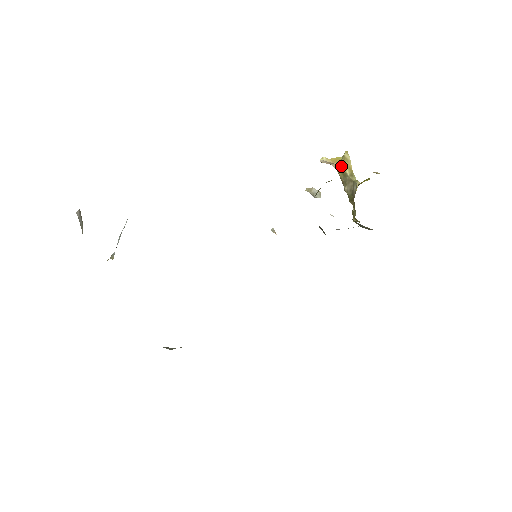
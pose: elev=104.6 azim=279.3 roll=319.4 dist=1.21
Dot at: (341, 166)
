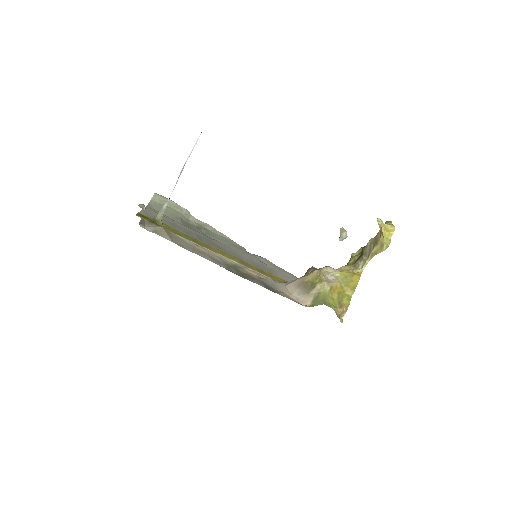
Dot at: (379, 240)
